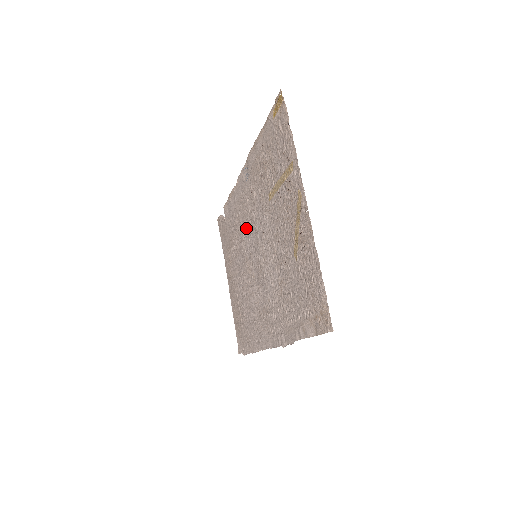
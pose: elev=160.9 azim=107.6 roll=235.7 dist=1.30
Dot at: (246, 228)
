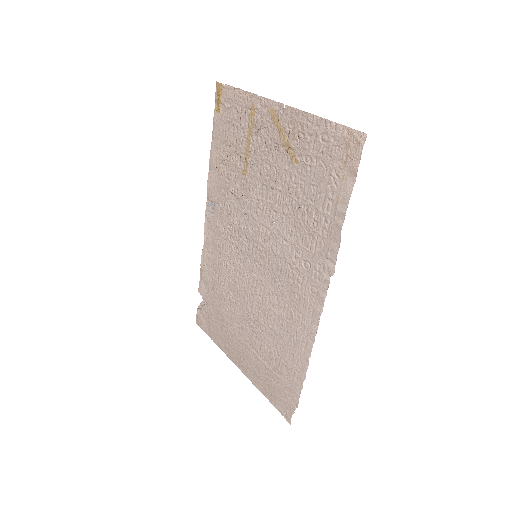
Dot at: (233, 255)
